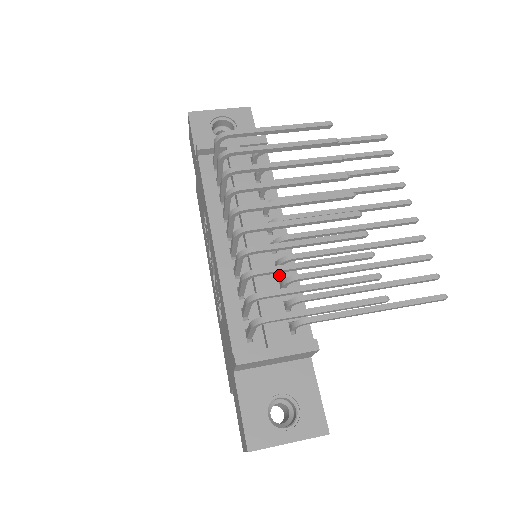
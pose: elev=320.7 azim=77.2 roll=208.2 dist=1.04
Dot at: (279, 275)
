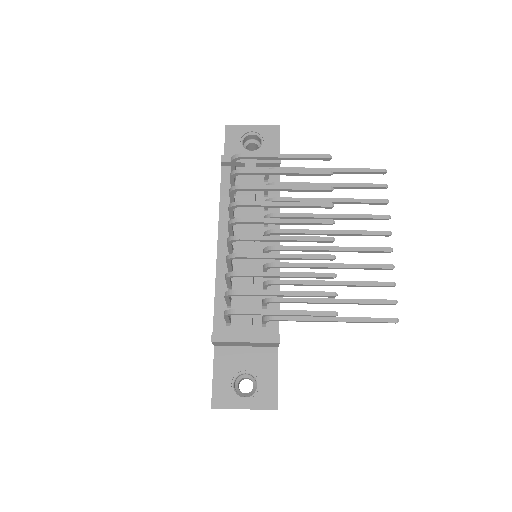
Dot at: occluded
